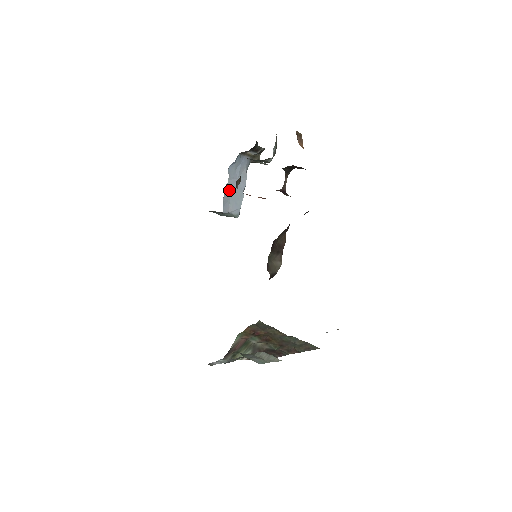
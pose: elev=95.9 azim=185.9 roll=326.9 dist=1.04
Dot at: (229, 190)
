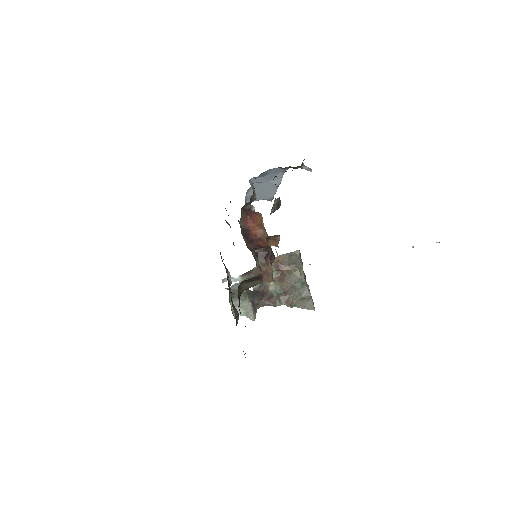
Dot at: (255, 189)
